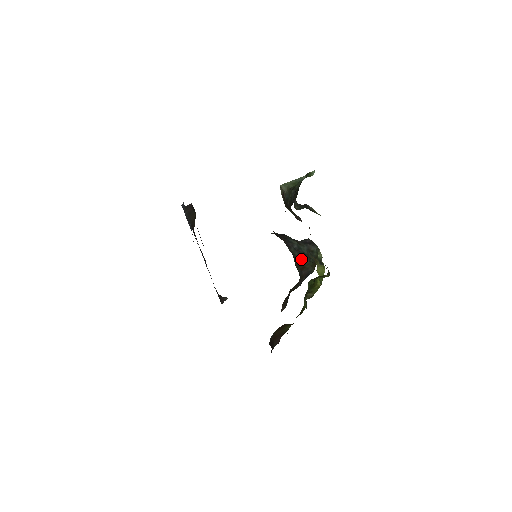
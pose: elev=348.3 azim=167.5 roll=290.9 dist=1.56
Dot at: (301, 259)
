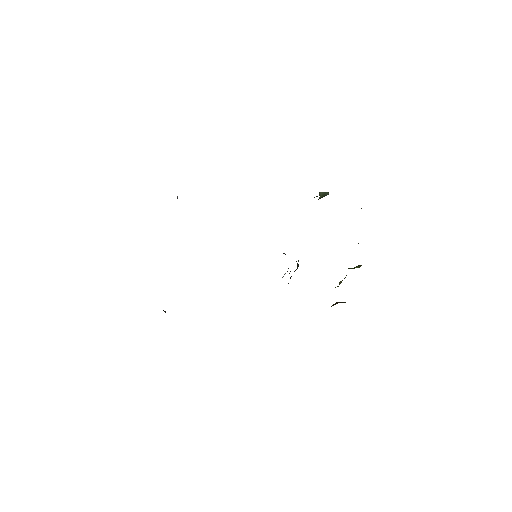
Dot at: occluded
